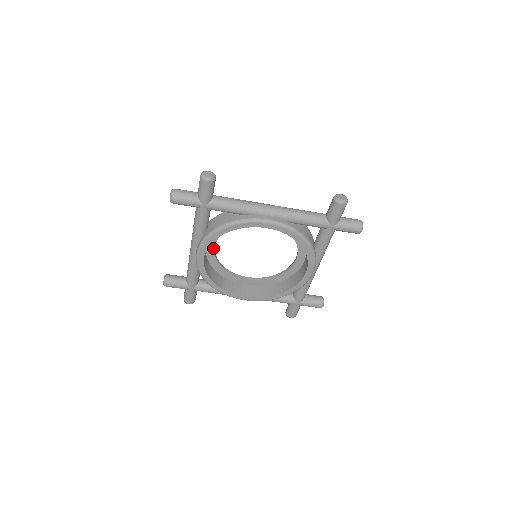
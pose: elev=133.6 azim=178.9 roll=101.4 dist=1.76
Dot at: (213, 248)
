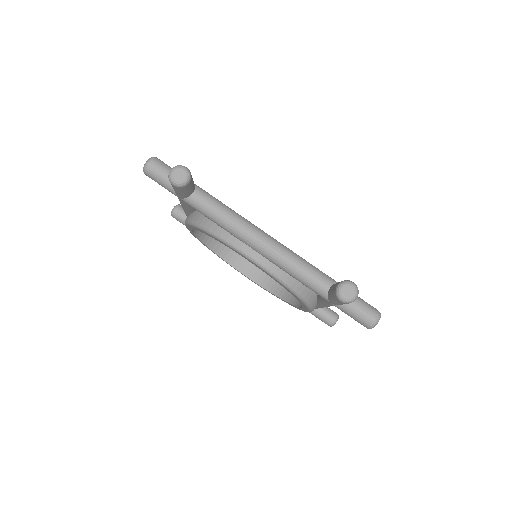
Dot at: occluded
